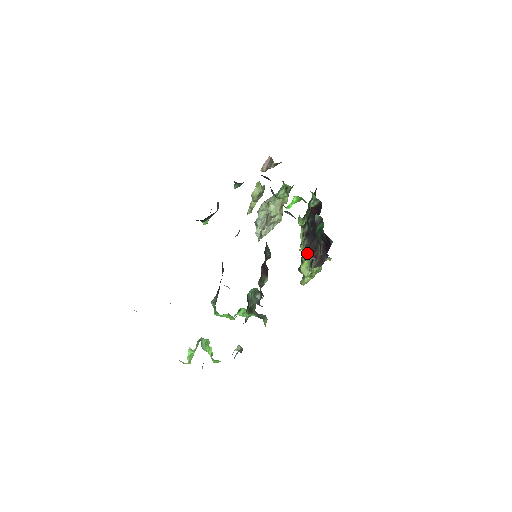
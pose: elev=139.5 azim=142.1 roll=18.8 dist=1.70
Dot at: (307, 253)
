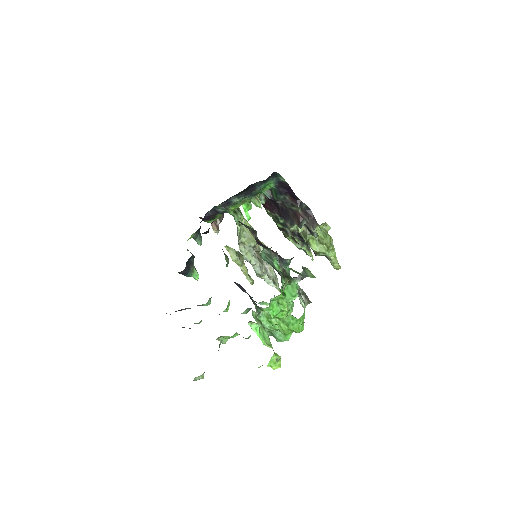
Dot at: (299, 230)
